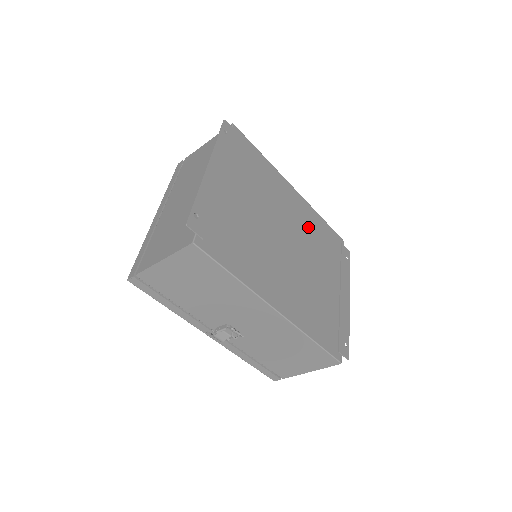
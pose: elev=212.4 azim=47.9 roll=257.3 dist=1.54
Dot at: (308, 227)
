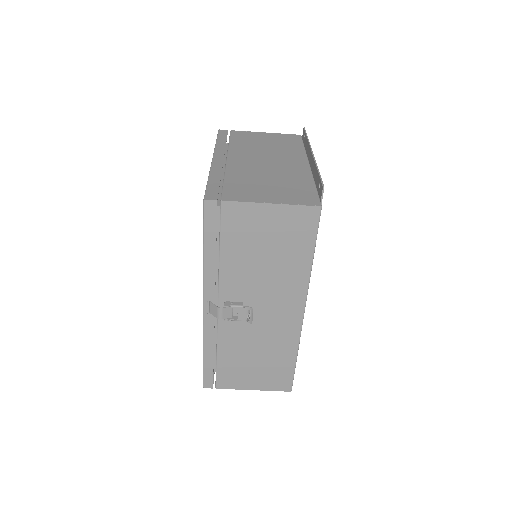
Dot at: occluded
